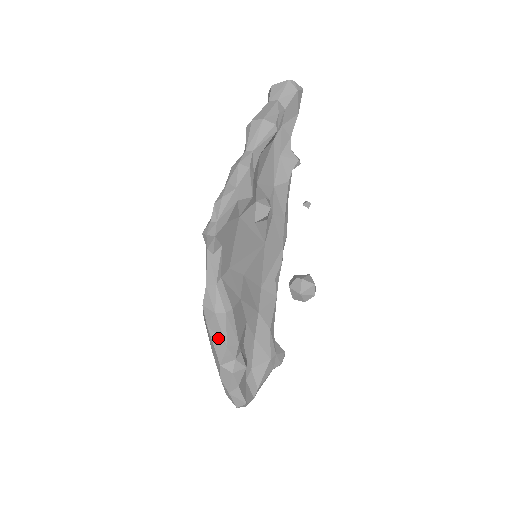
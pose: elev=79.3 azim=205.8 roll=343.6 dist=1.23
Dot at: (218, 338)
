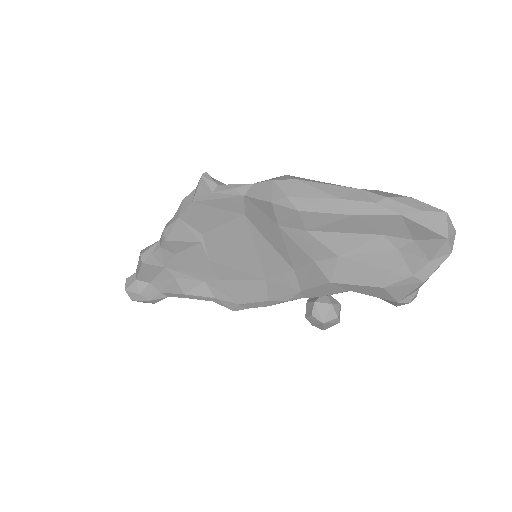
Dot at: (320, 182)
